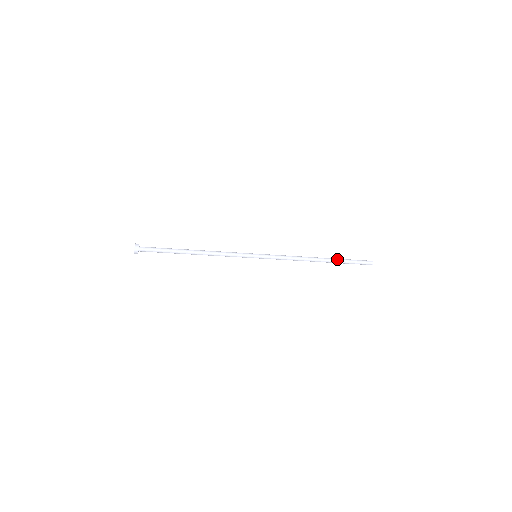
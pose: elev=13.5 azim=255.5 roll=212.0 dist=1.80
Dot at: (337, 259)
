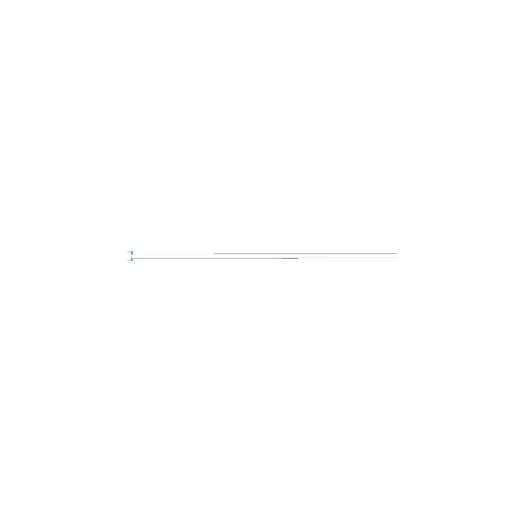
Dot at: (351, 253)
